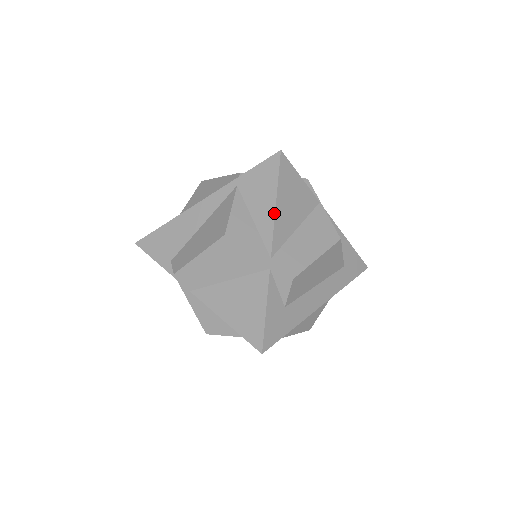
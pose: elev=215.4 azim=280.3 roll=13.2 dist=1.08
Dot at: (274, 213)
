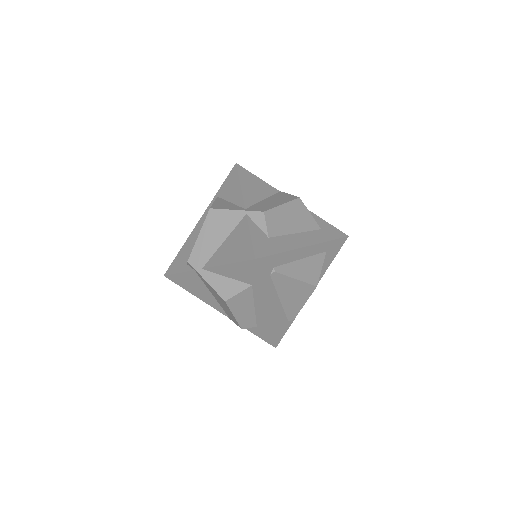
Dot at: (241, 189)
